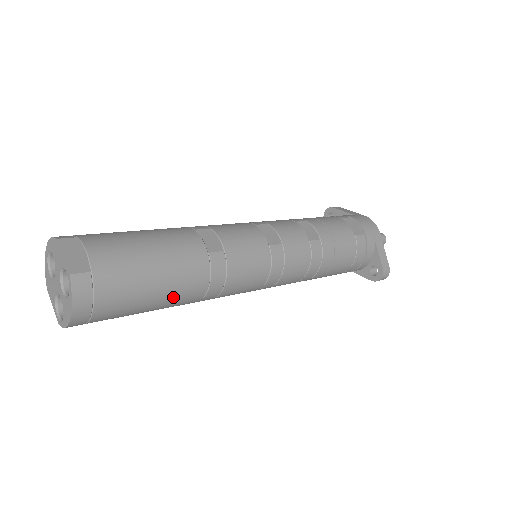
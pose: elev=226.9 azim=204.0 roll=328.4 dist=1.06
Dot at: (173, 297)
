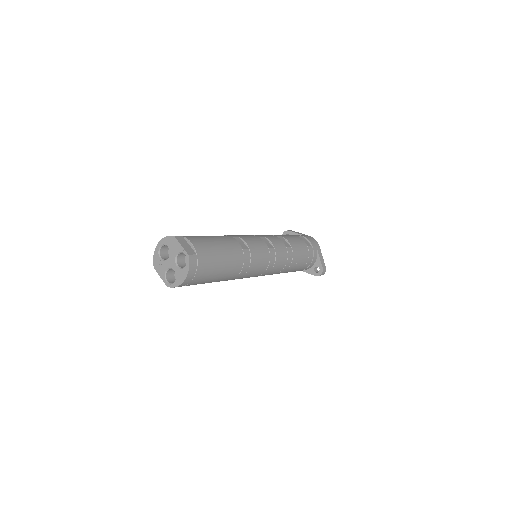
Dot at: (226, 274)
